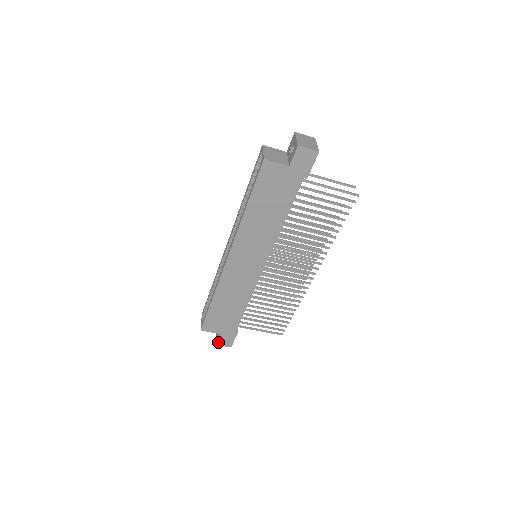
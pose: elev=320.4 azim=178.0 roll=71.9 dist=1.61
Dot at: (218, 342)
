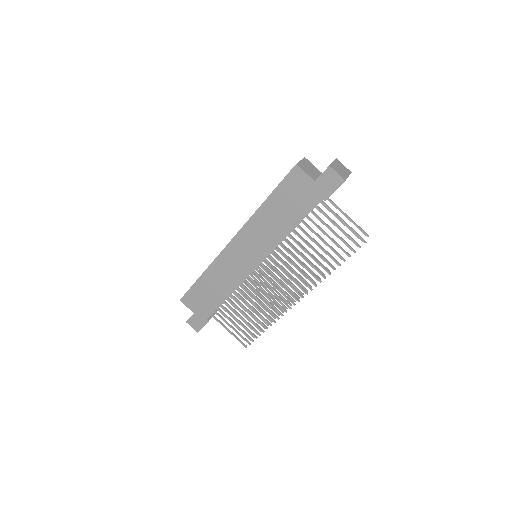
Dot at: (189, 320)
